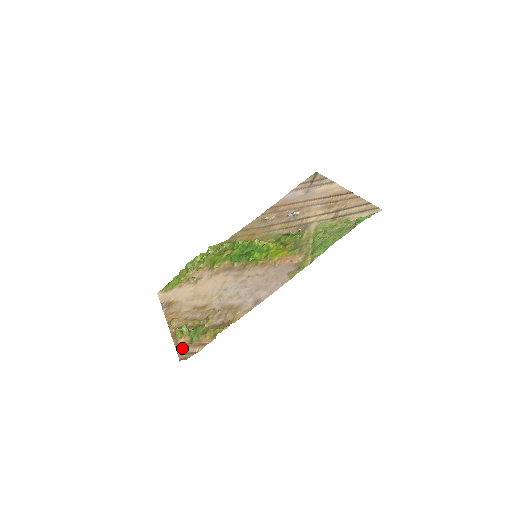
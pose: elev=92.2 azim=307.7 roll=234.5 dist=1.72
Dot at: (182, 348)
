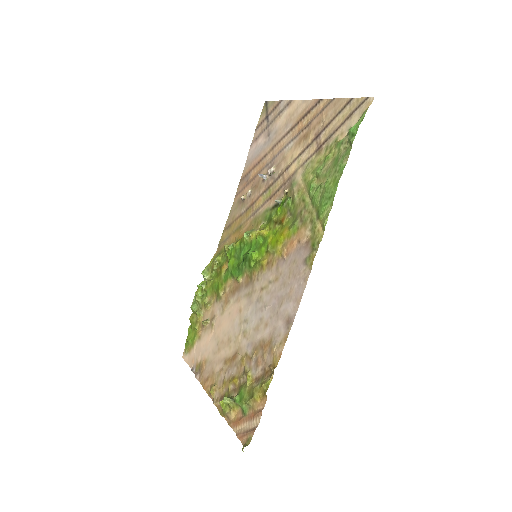
Dot at: (238, 426)
